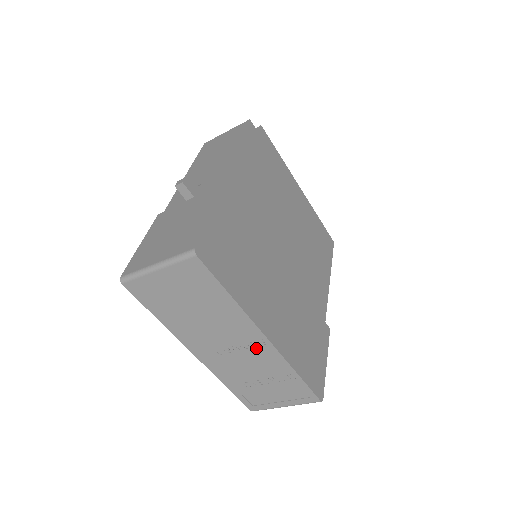
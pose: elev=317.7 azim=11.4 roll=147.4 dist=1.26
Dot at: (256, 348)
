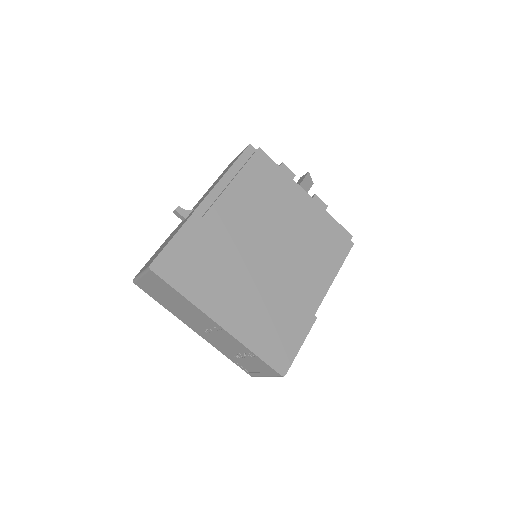
Dot at: (219, 331)
